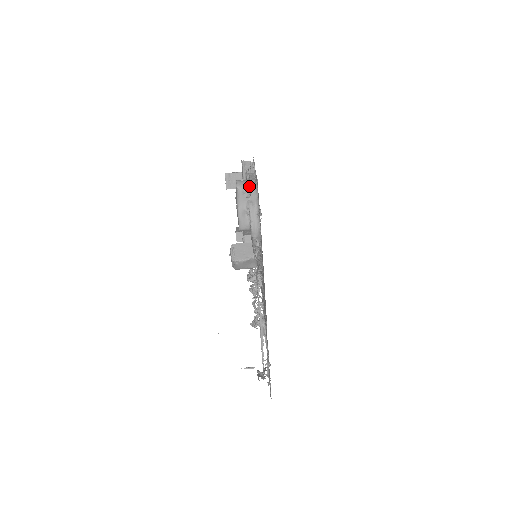
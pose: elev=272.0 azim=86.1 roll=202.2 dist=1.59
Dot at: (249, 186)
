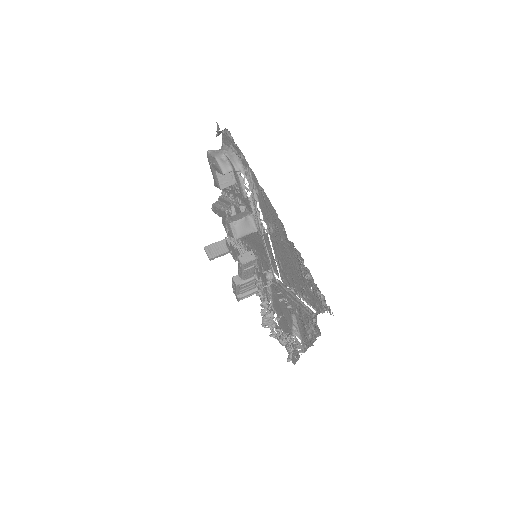
Dot at: occluded
